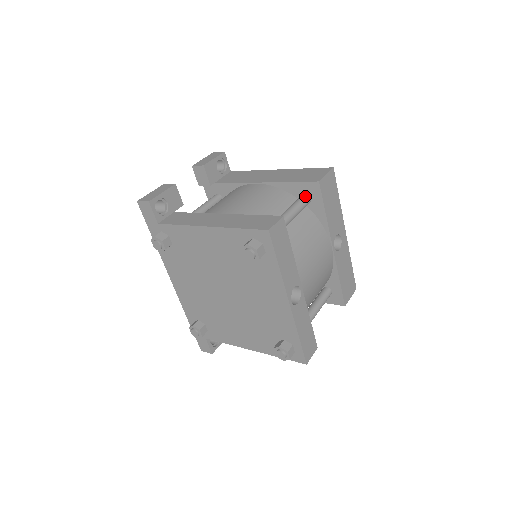
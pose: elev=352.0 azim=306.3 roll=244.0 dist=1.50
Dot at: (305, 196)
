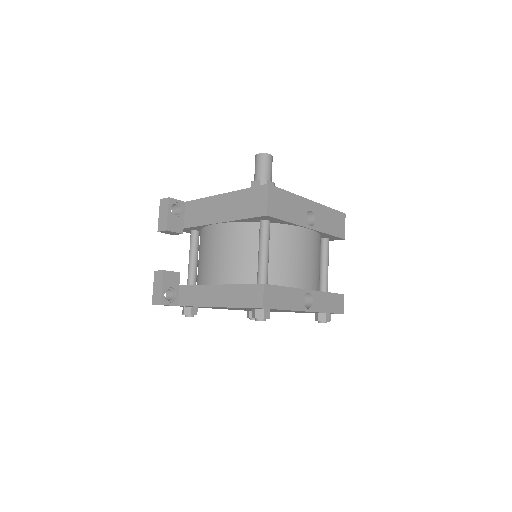
Dot at: (263, 224)
